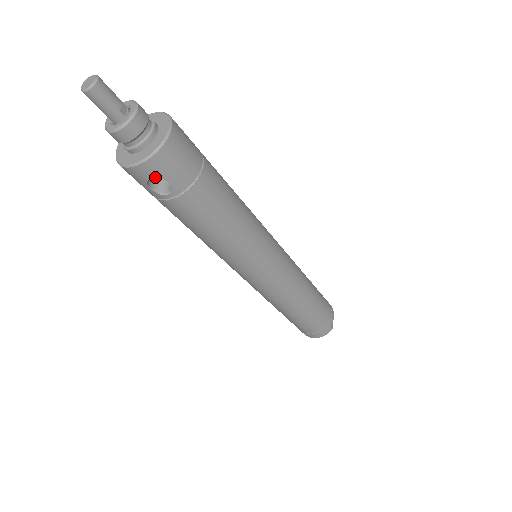
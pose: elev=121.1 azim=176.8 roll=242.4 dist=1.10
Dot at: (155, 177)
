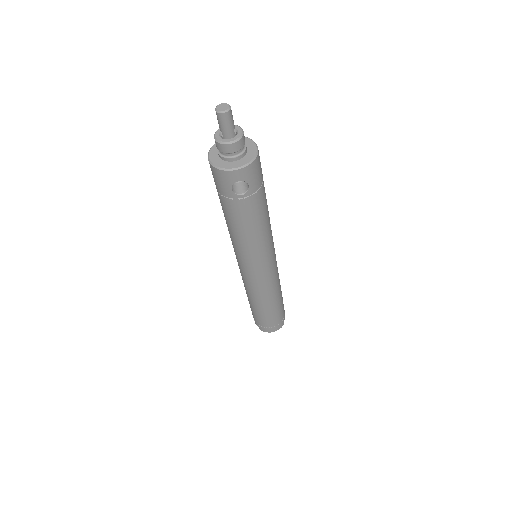
Dot at: (242, 180)
